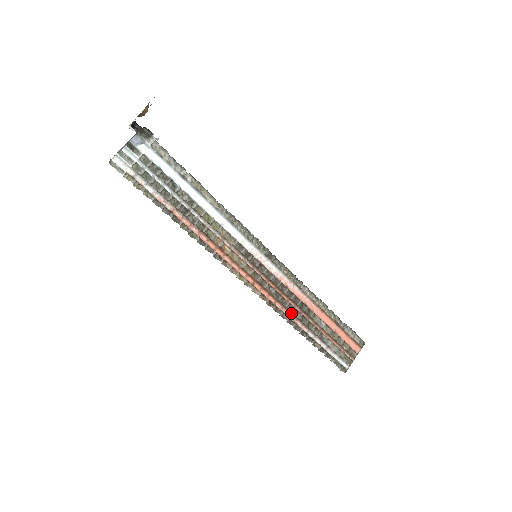
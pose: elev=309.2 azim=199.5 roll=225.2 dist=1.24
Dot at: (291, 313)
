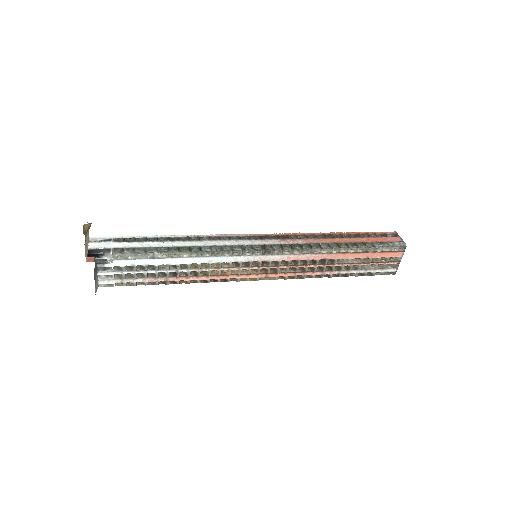
Dot at: (314, 271)
